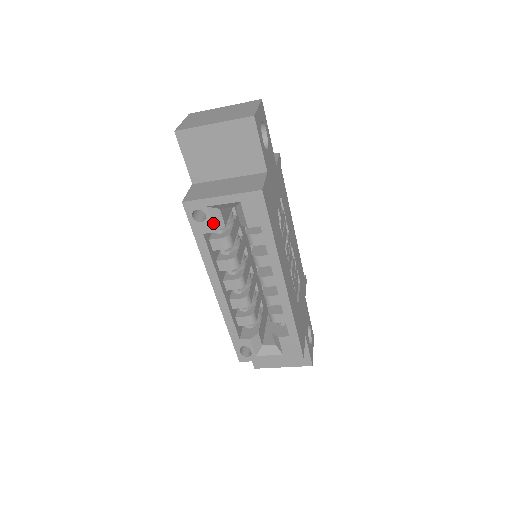
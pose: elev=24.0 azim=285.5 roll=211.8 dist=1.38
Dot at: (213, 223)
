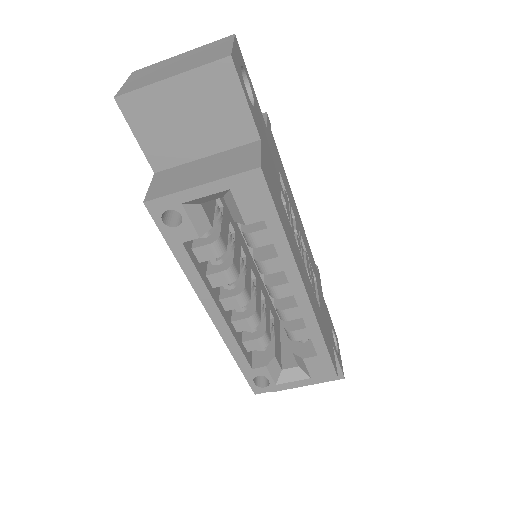
Dot at: (194, 226)
